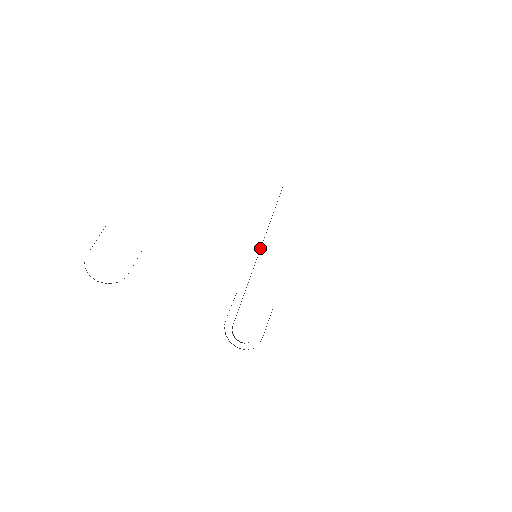
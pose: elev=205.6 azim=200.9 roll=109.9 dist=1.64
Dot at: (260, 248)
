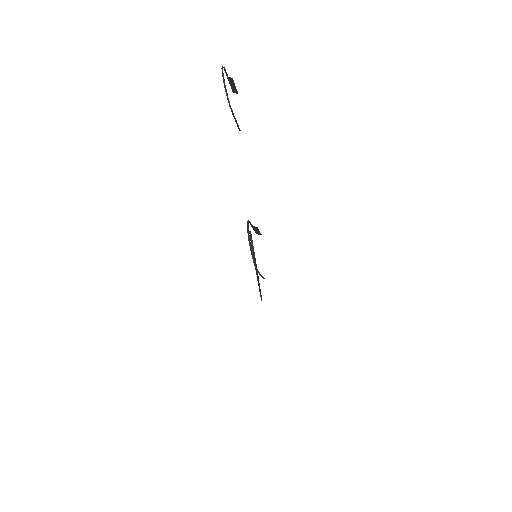
Dot at: occluded
